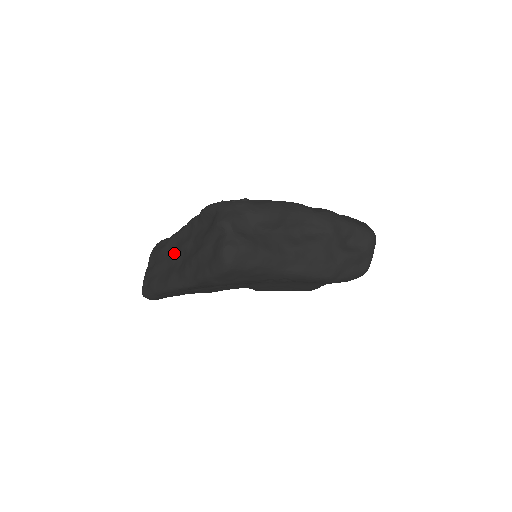
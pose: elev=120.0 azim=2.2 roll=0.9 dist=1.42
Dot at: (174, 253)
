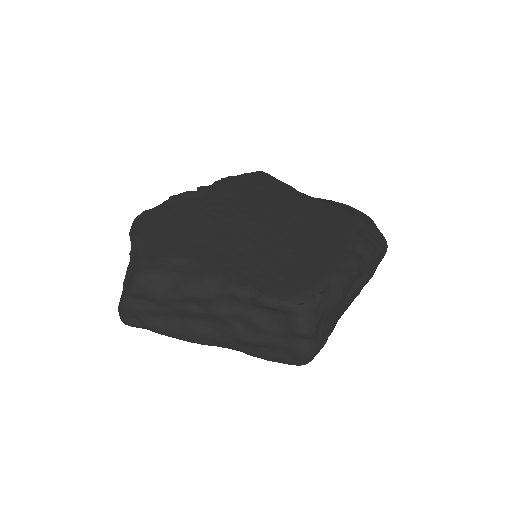
Dot at: (198, 313)
